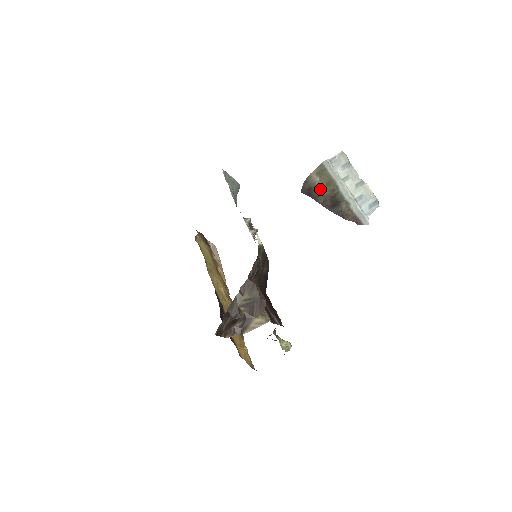
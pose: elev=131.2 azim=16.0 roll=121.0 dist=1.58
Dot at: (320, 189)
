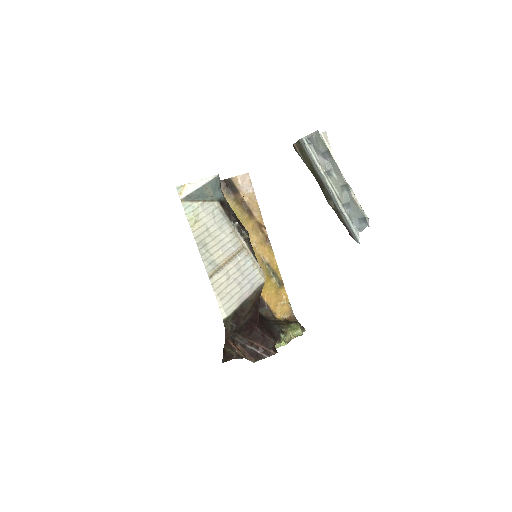
Dot at: occluded
